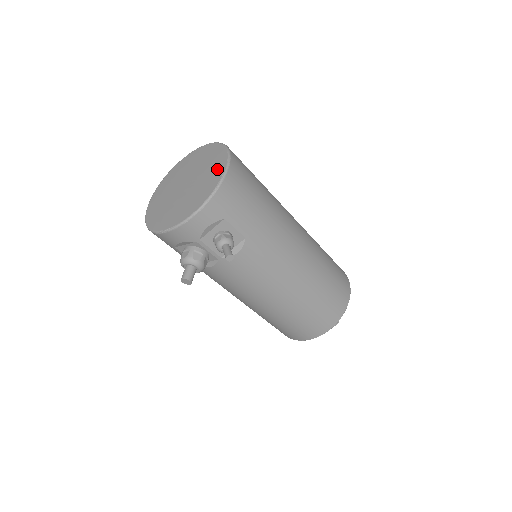
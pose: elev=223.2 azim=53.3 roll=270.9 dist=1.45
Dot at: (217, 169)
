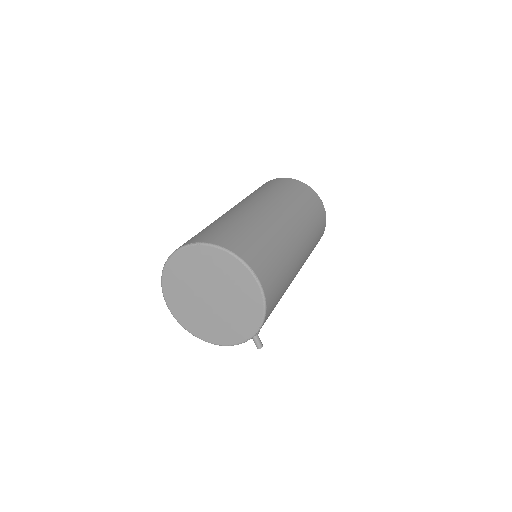
Dot at: (252, 311)
